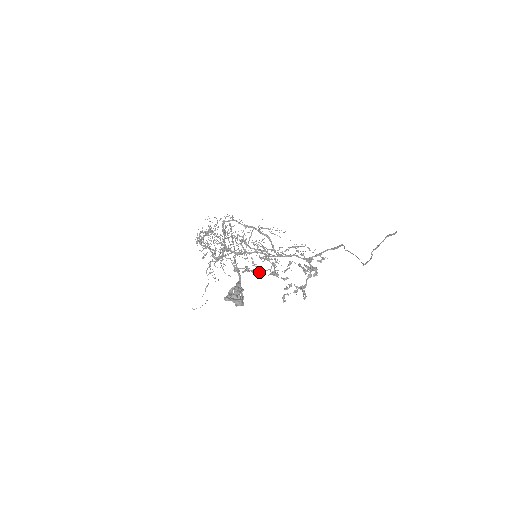
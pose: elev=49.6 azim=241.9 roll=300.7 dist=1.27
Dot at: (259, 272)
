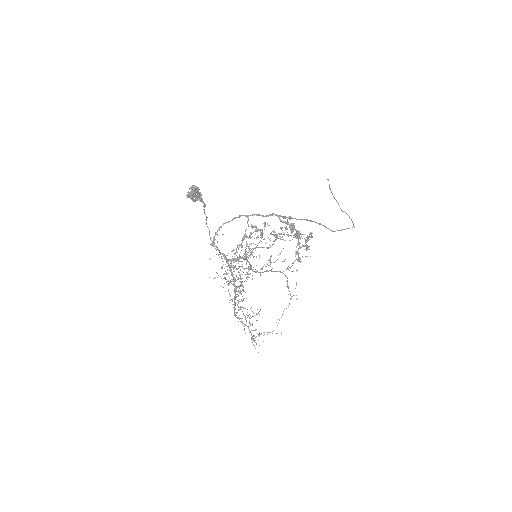
Dot at: (246, 236)
